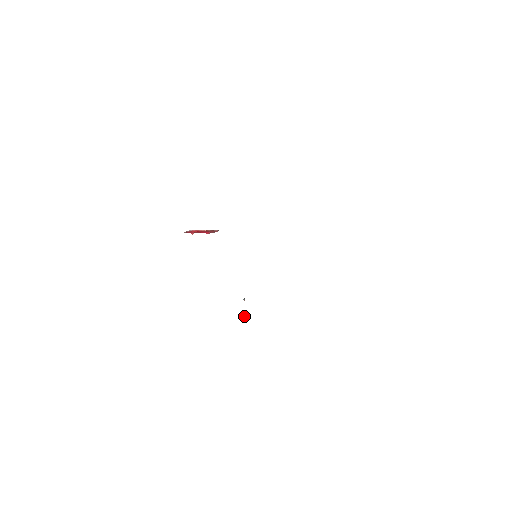
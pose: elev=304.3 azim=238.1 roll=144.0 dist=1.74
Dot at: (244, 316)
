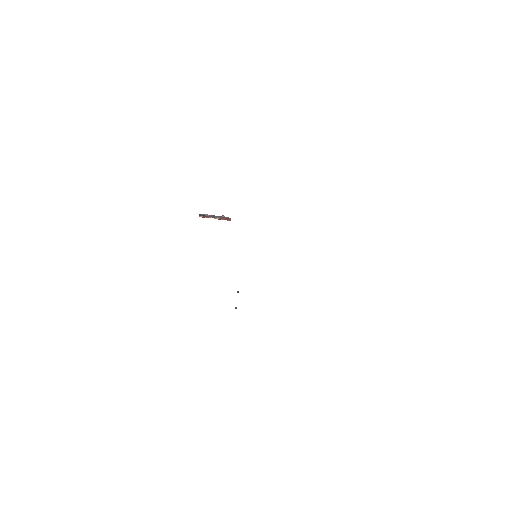
Dot at: (235, 307)
